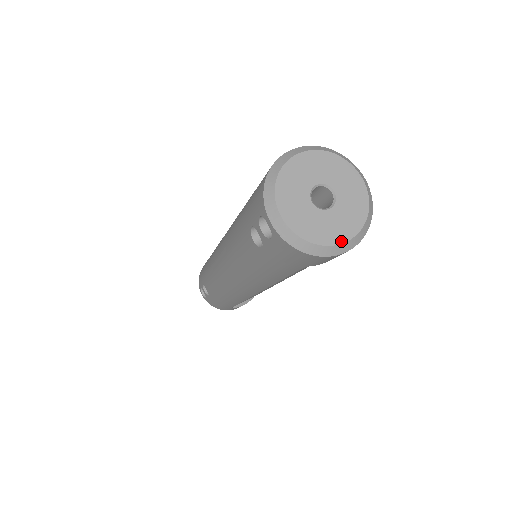
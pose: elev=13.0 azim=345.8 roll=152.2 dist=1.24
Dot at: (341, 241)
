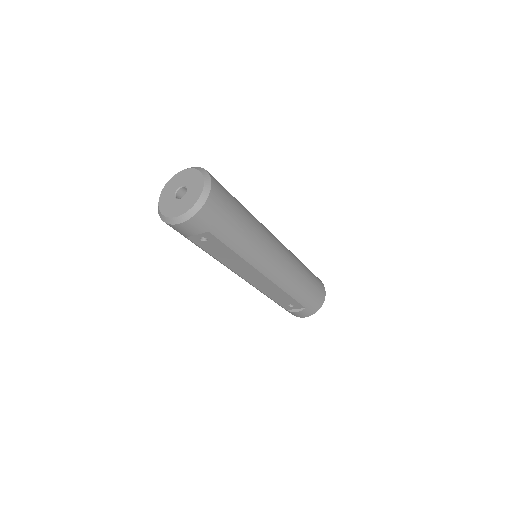
Dot at: (174, 216)
